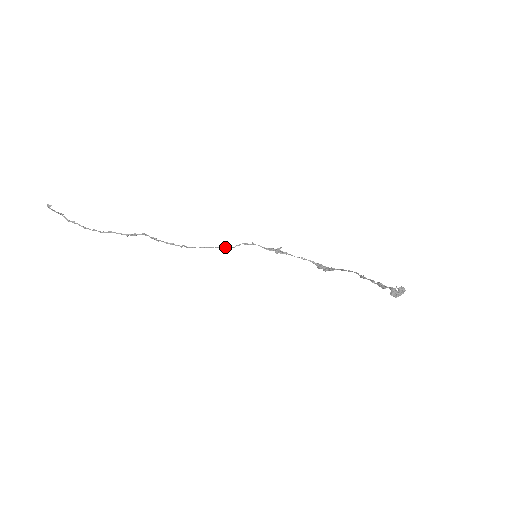
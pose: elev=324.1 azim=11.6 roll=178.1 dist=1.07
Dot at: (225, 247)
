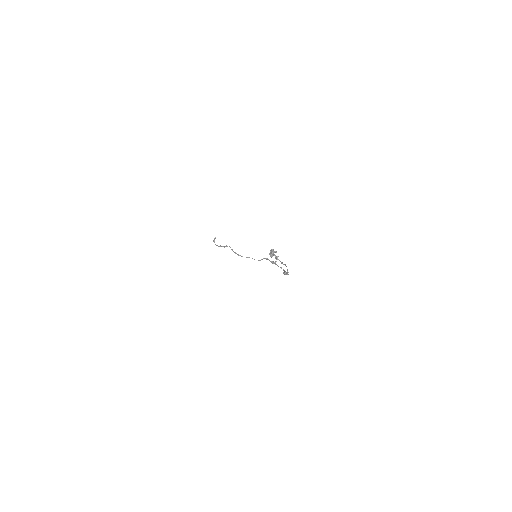
Dot at: occluded
